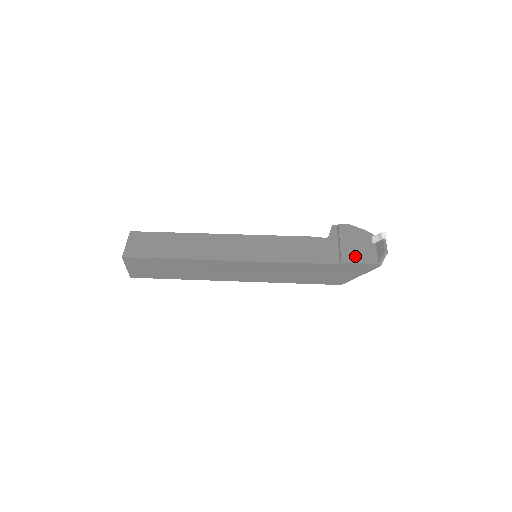
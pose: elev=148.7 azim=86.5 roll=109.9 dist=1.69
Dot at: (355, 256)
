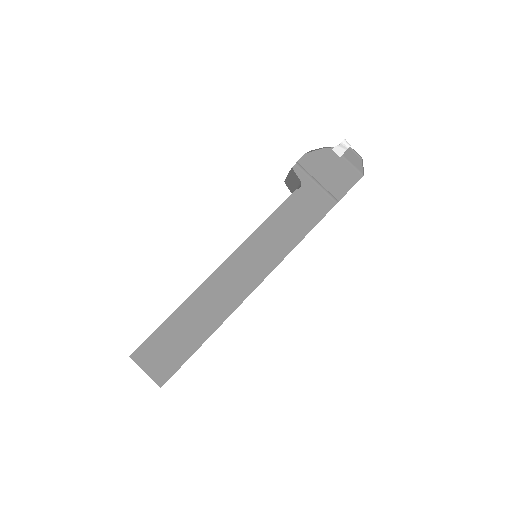
Dot at: (341, 184)
